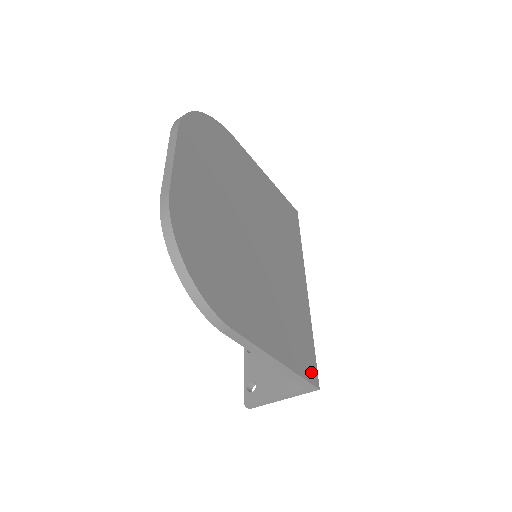
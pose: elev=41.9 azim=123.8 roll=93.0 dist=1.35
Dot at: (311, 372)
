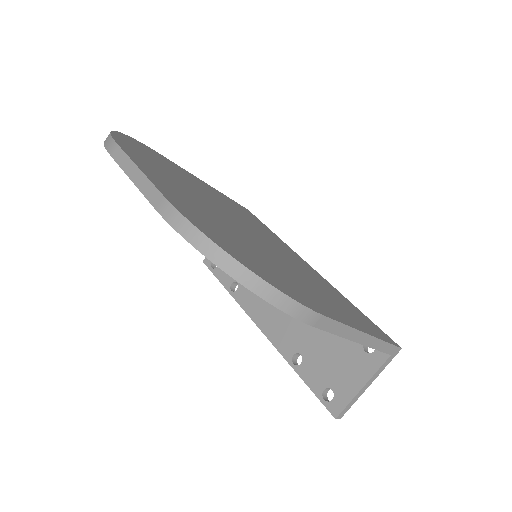
Dot at: (384, 336)
